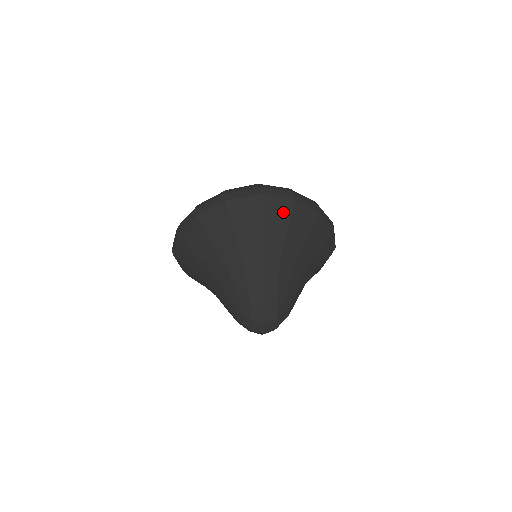
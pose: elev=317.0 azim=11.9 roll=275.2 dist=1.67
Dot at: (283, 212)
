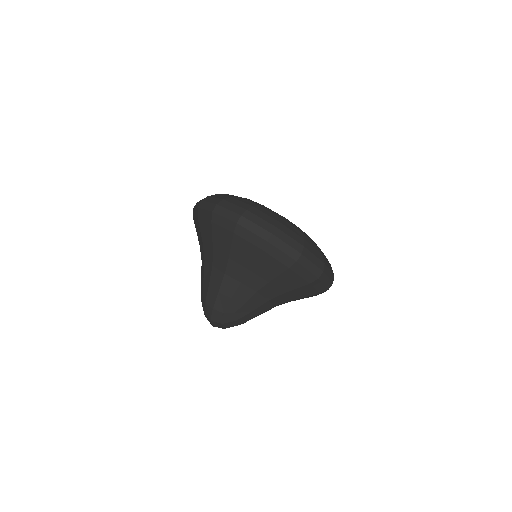
Dot at: (253, 248)
